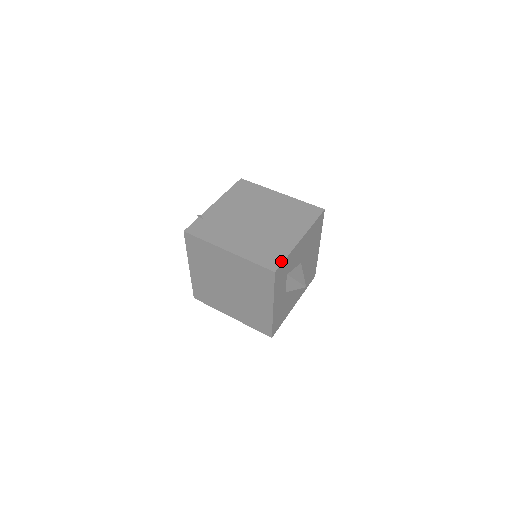
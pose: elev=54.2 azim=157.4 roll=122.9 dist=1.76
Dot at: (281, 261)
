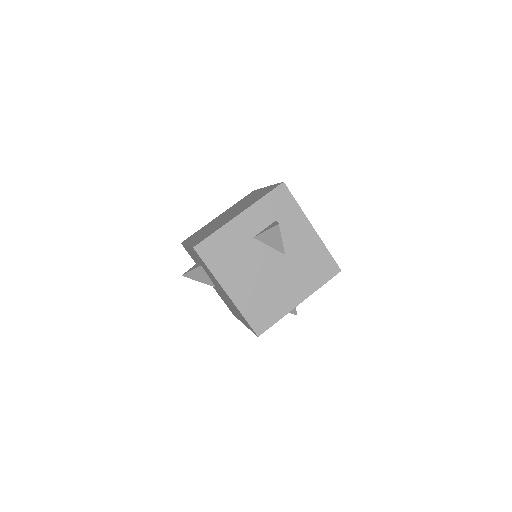
Dot at: (292, 195)
